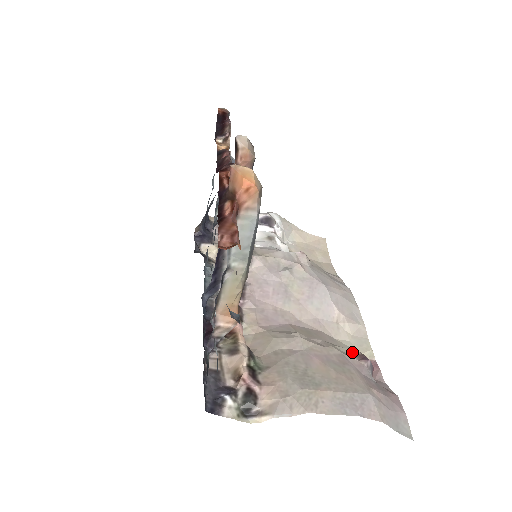
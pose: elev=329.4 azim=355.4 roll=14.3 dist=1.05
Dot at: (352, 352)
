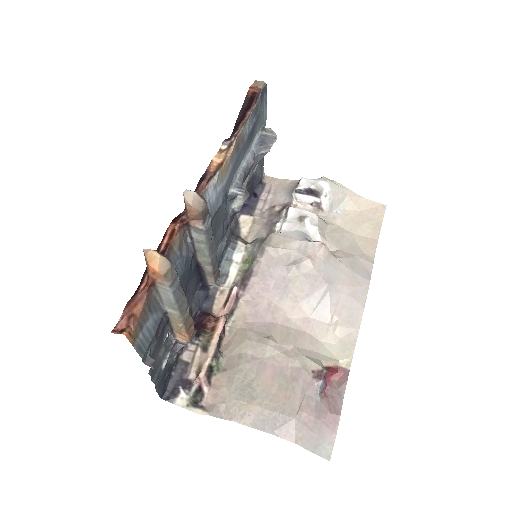
Dot at: (313, 366)
